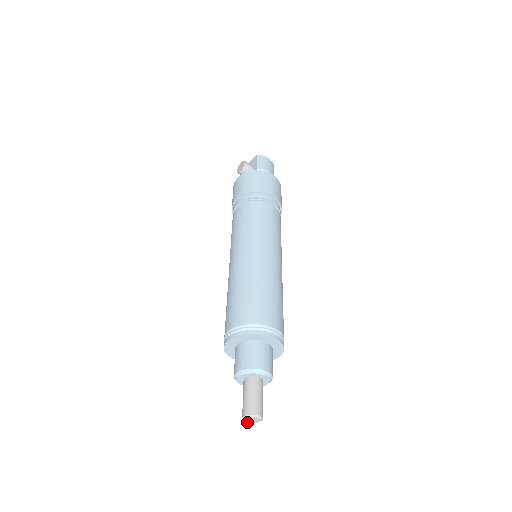
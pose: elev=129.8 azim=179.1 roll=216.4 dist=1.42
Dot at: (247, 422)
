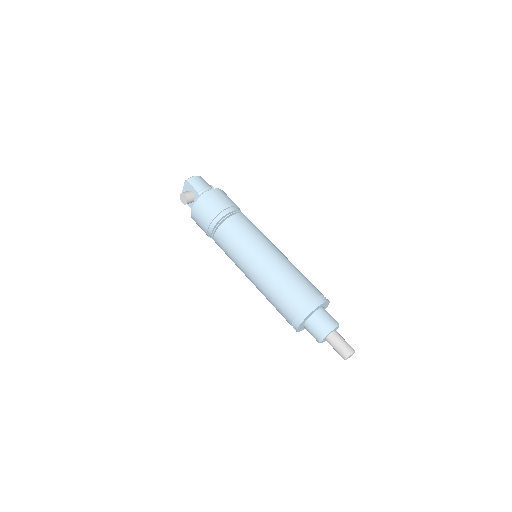
Dot at: occluded
